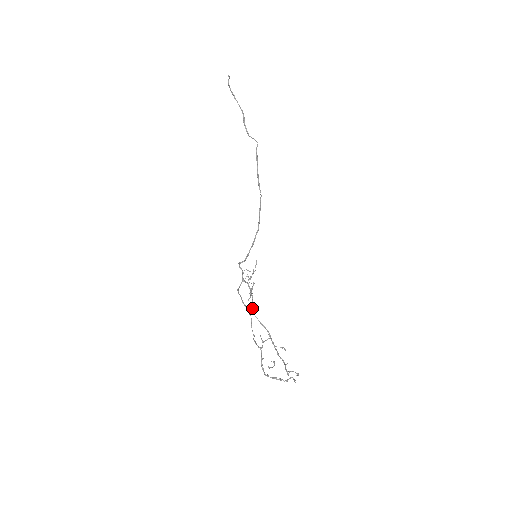
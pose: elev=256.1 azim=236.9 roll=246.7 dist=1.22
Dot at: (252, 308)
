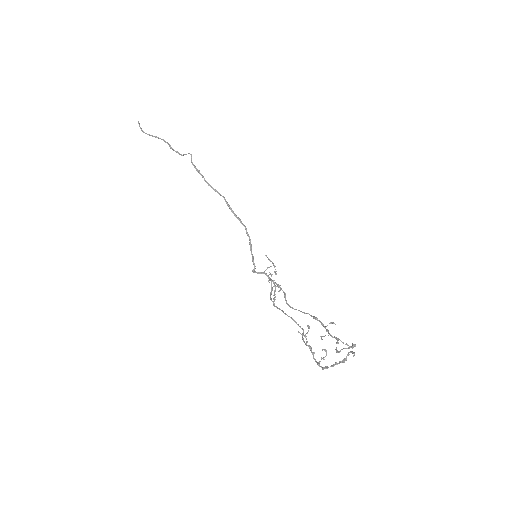
Dot at: (287, 304)
